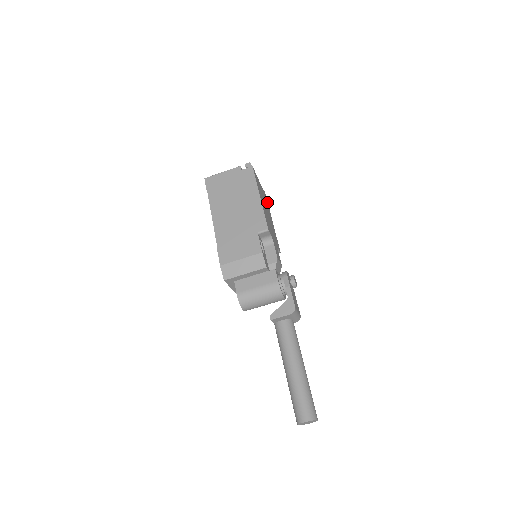
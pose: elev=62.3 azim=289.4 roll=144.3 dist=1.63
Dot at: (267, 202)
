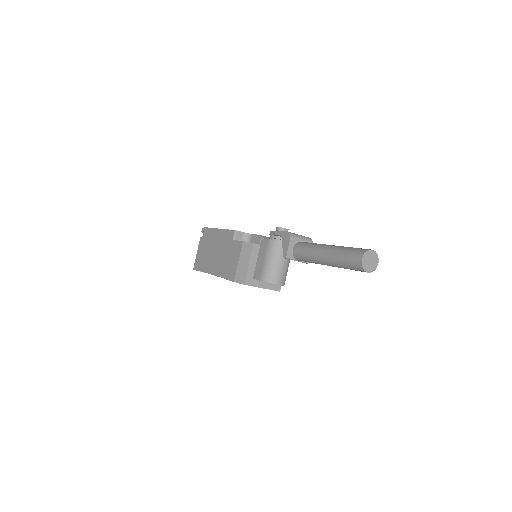
Dot at: occluded
